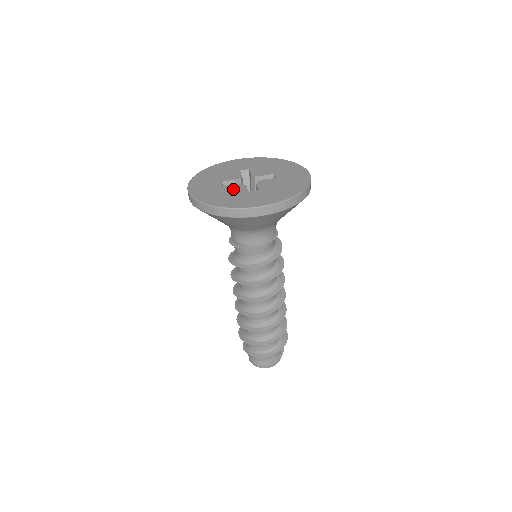
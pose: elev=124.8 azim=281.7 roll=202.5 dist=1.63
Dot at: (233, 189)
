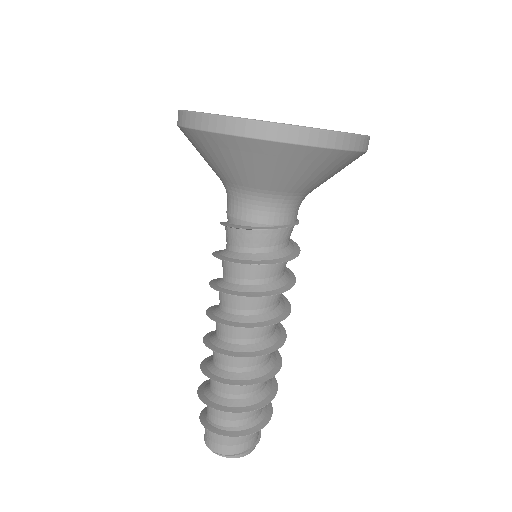
Dot at: occluded
